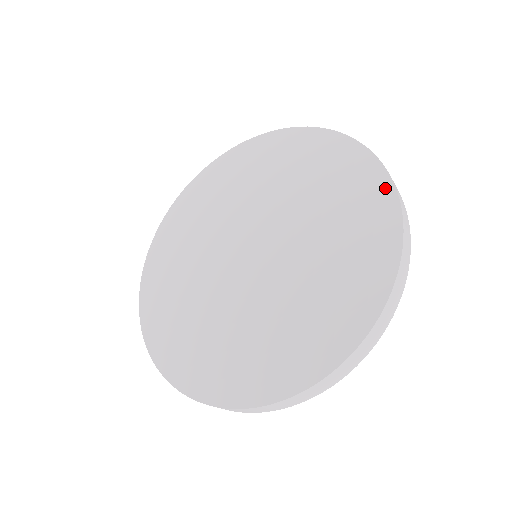
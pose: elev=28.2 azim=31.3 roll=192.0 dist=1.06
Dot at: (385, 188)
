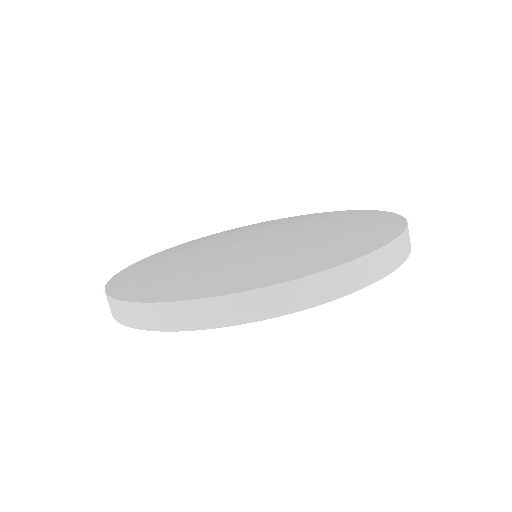
Dot at: (300, 216)
